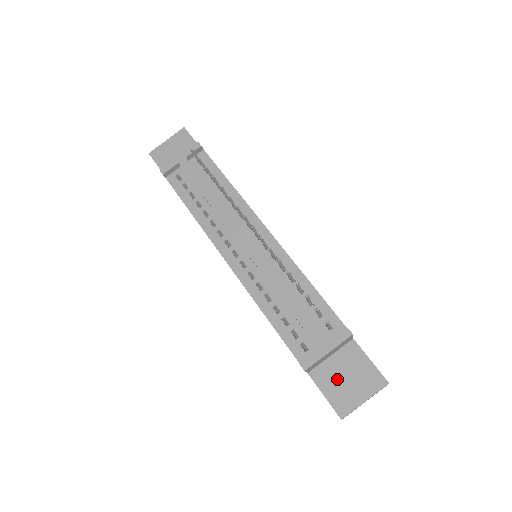
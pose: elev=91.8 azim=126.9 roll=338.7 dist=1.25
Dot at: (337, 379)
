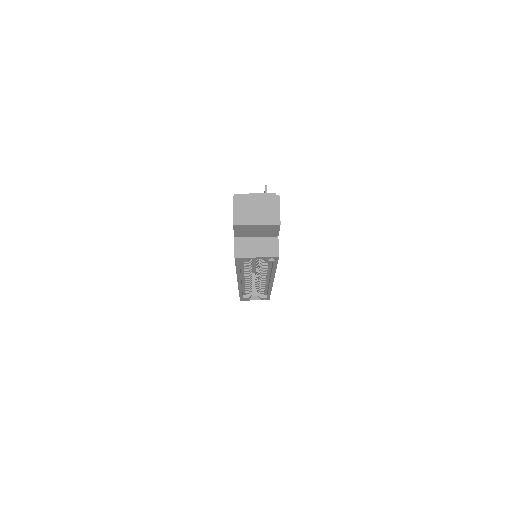
Dot at: occluded
